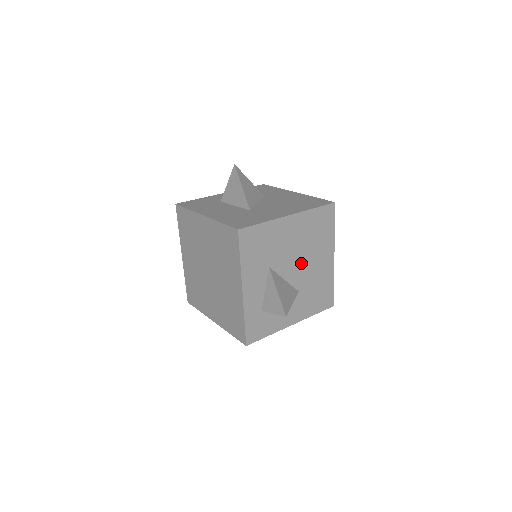
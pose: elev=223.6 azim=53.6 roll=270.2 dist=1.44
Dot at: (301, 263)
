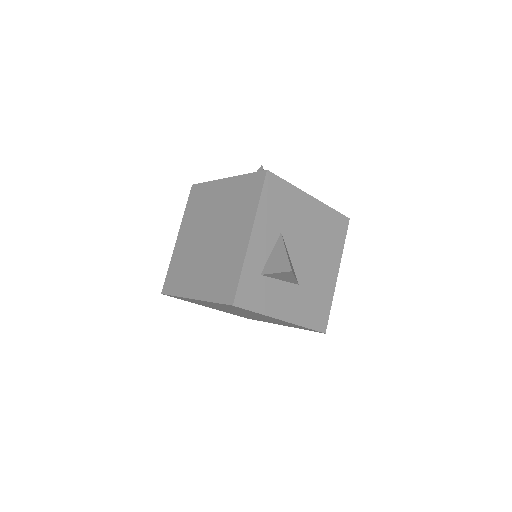
Dot at: (309, 254)
